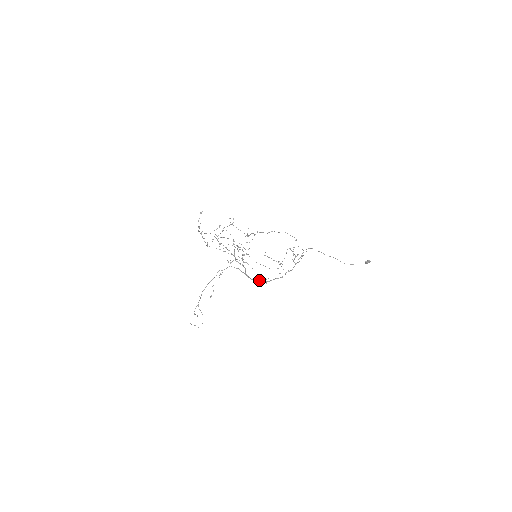
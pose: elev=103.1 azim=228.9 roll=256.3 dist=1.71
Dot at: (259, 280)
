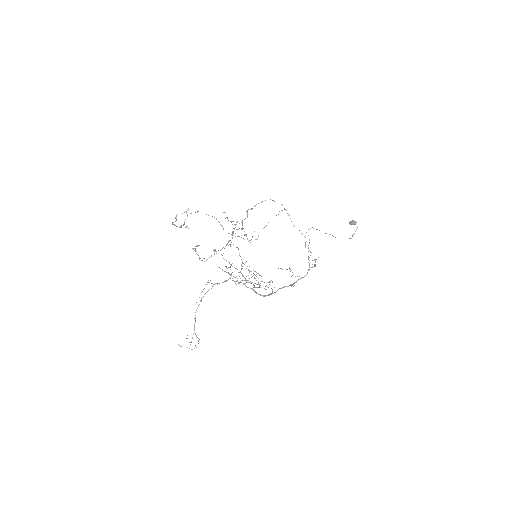
Dot at: (268, 294)
